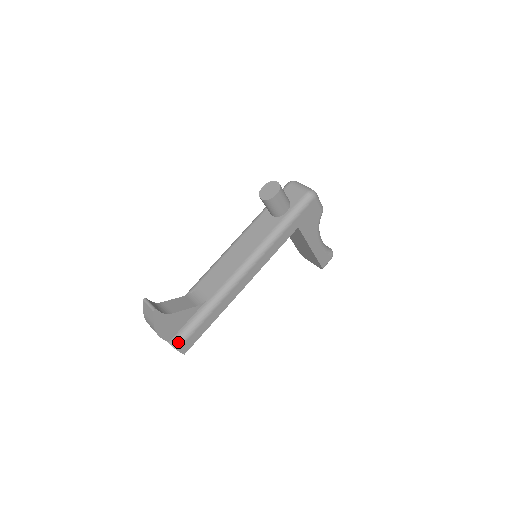
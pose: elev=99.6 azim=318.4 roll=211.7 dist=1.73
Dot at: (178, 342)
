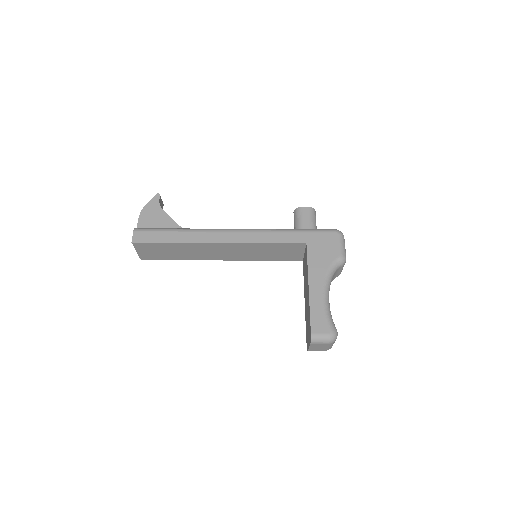
Dot at: (141, 228)
